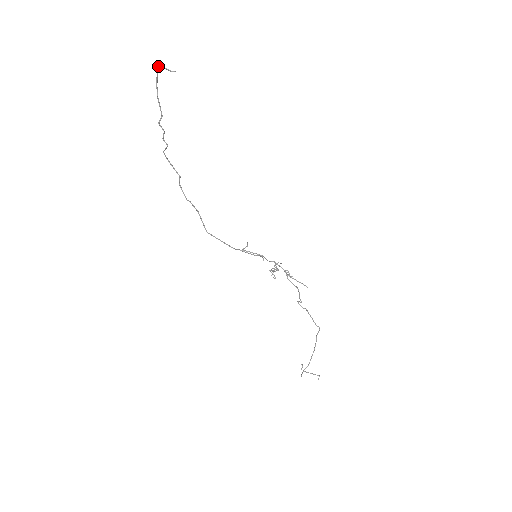
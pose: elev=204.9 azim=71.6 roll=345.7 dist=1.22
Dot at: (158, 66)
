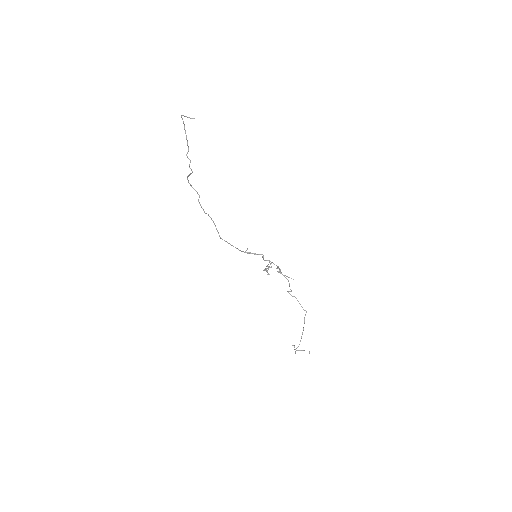
Dot at: (181, 115)
